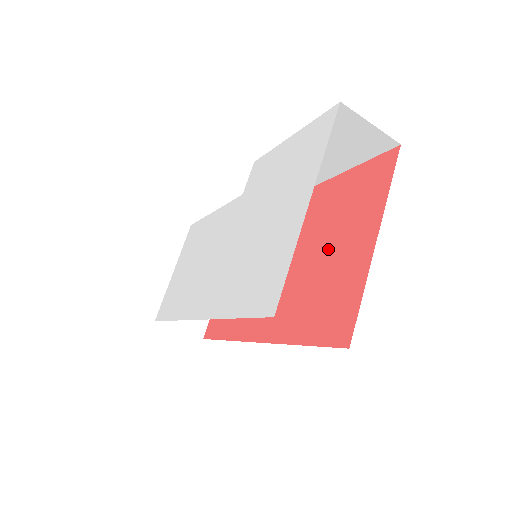
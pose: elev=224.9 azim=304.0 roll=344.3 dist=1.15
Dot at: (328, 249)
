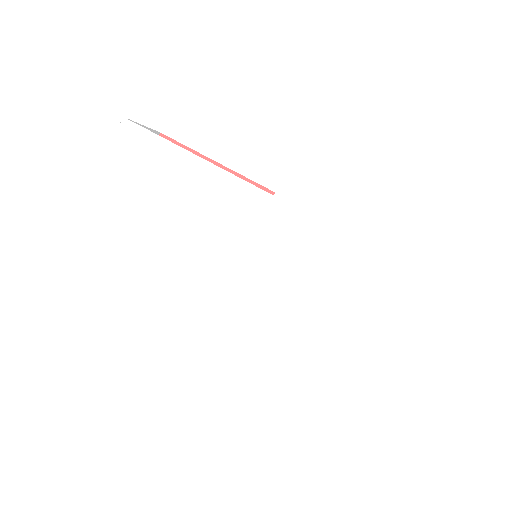
Dot at: occluded
